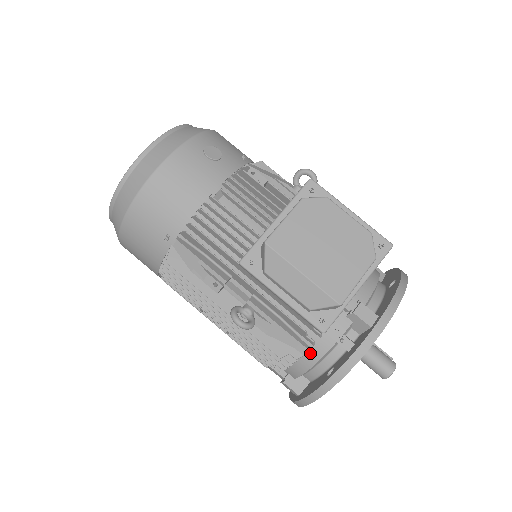
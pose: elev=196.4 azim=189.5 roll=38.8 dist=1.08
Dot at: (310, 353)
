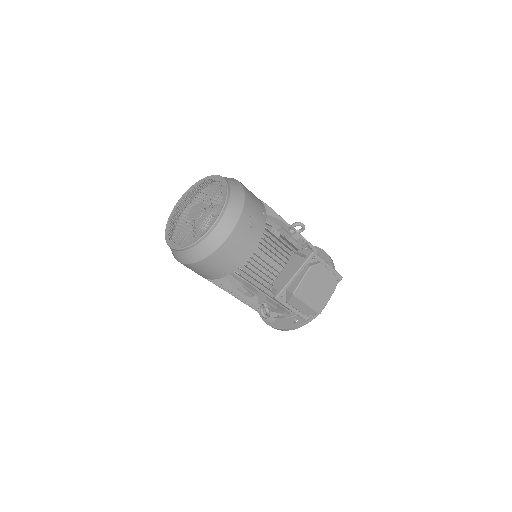
Dot at: (288, 313)
